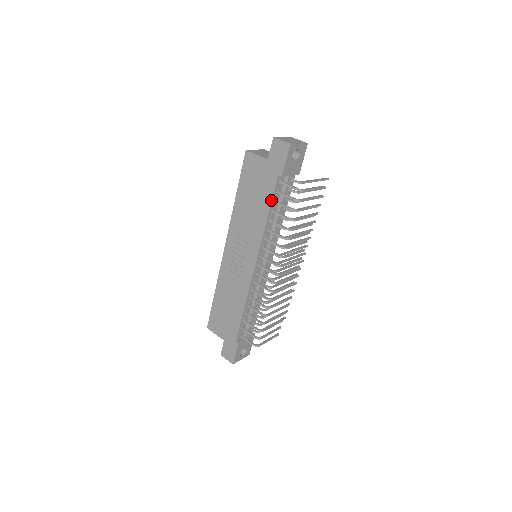
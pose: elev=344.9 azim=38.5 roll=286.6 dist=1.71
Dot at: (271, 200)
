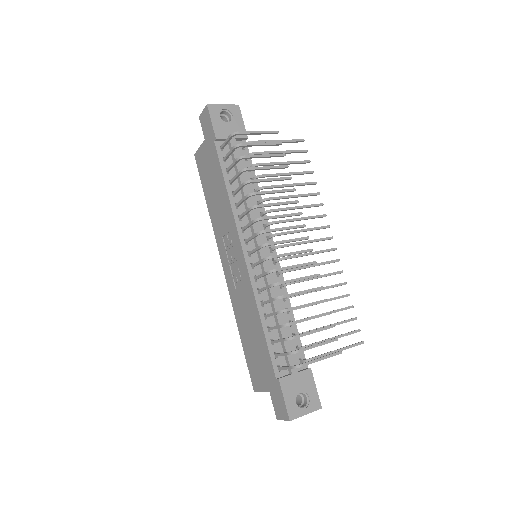
Dot at: (221, 170)
